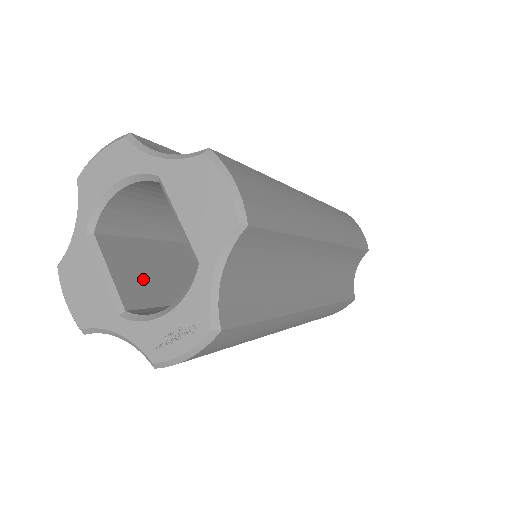
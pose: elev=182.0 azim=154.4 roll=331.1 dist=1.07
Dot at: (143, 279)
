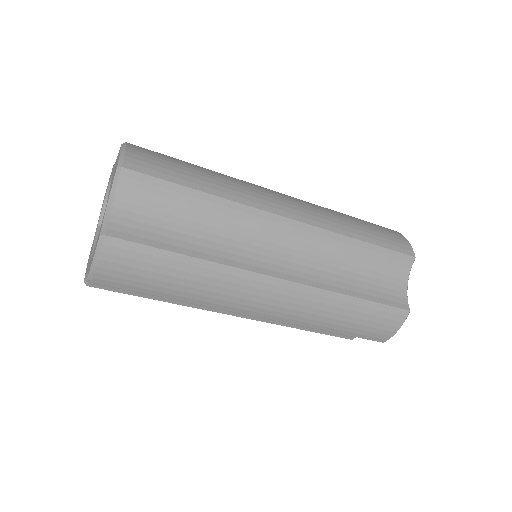
Dot at: occluded
